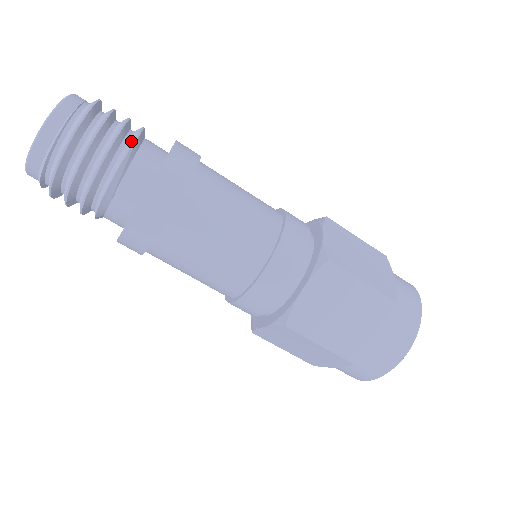
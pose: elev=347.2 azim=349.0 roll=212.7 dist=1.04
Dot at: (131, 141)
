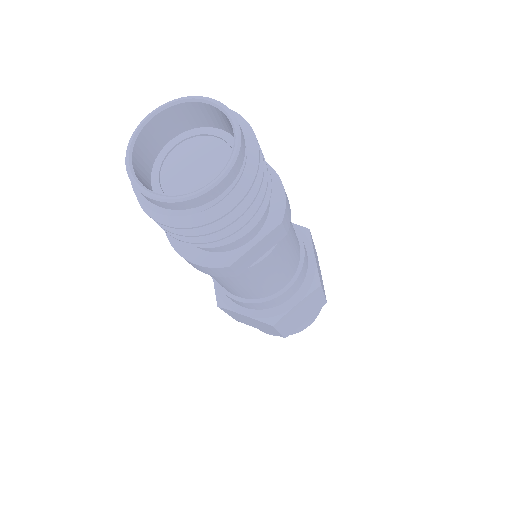
Dot at: (268, 190)
